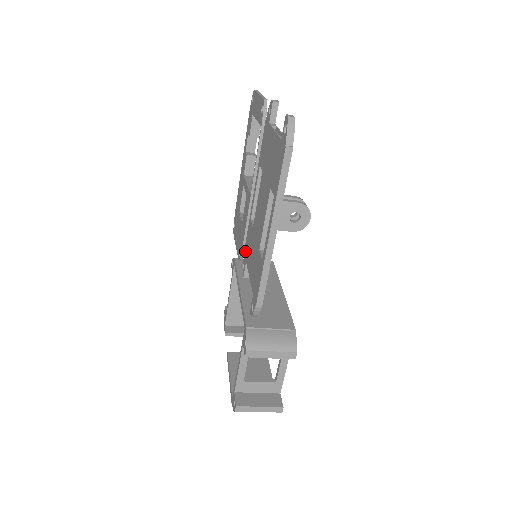
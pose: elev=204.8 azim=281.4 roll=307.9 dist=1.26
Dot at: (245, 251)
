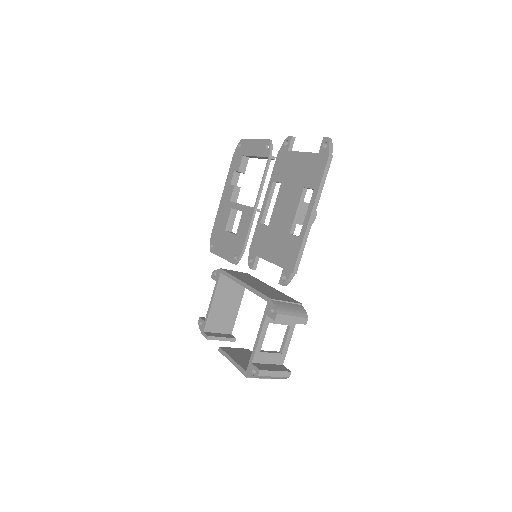
Dot at: (252, 249)
